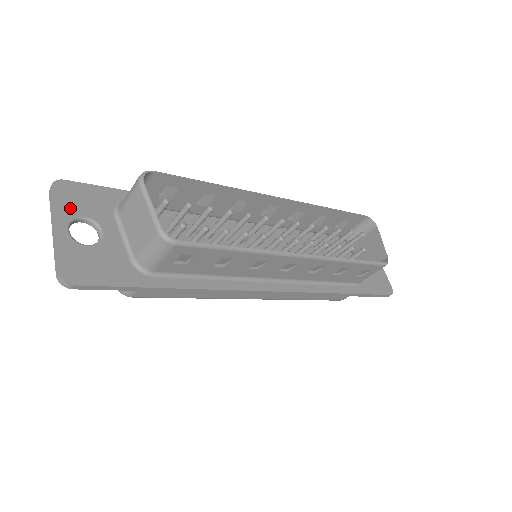
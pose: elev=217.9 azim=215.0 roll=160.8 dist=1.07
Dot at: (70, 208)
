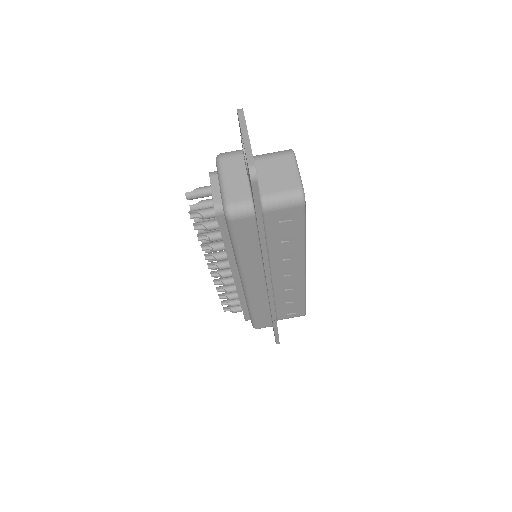
Dot at: occluded
